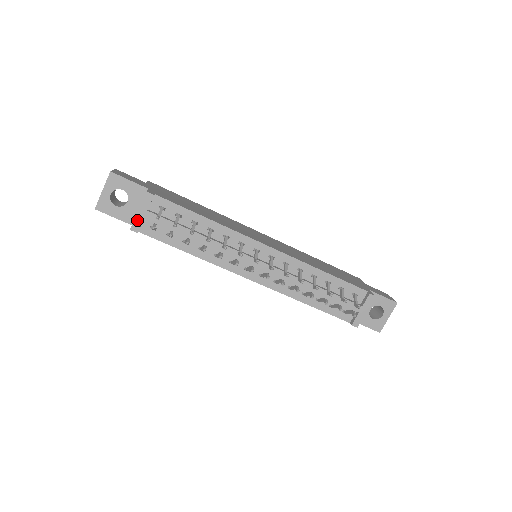
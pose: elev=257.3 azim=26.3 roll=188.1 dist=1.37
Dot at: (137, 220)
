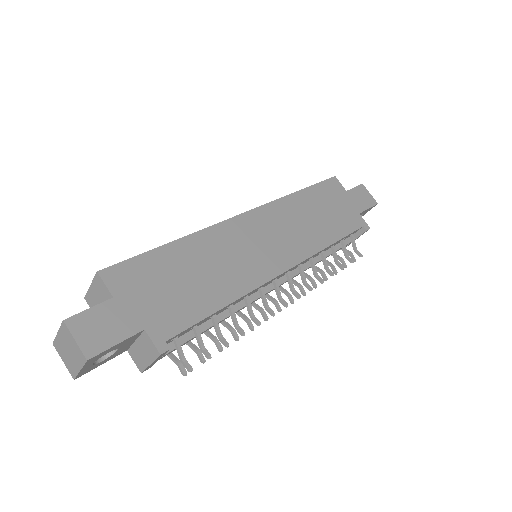
Dot at: (149, 367)
